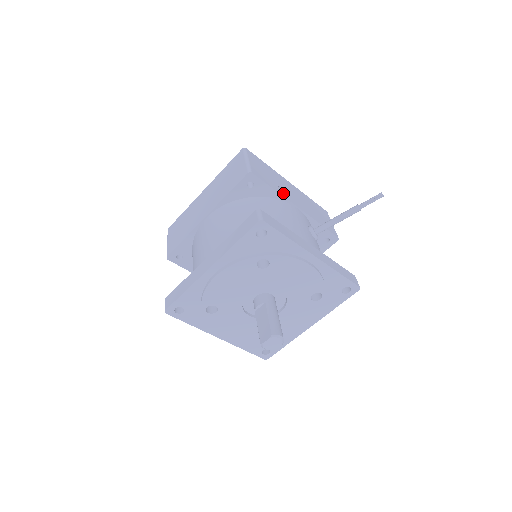
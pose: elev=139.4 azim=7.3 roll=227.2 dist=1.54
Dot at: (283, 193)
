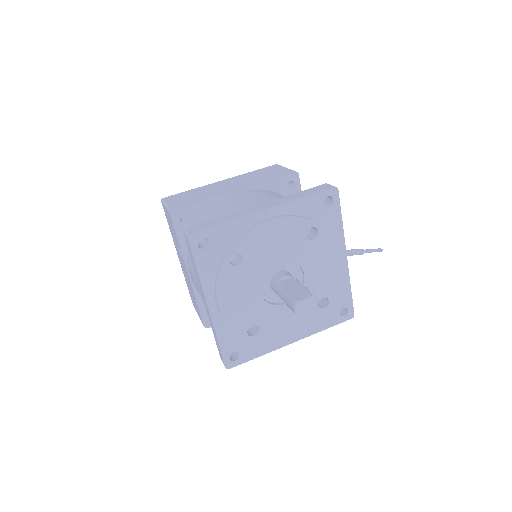
Dot at: occluded
